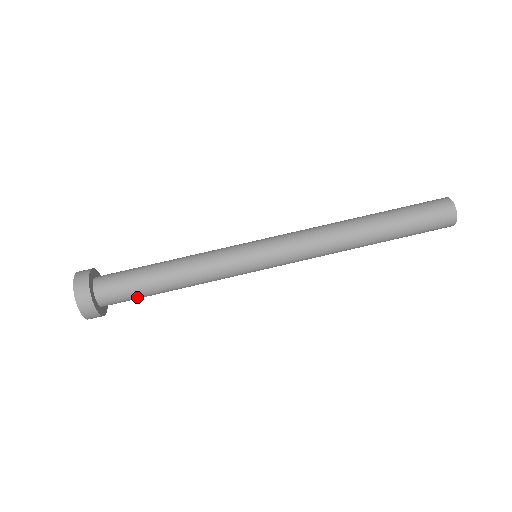
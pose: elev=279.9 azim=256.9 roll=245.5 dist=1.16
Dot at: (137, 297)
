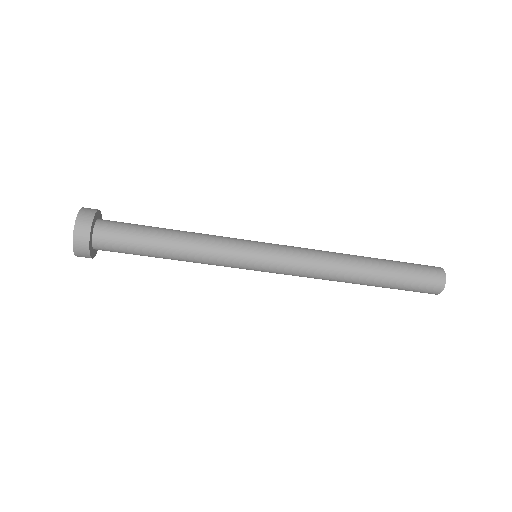
Dot at: occluded
